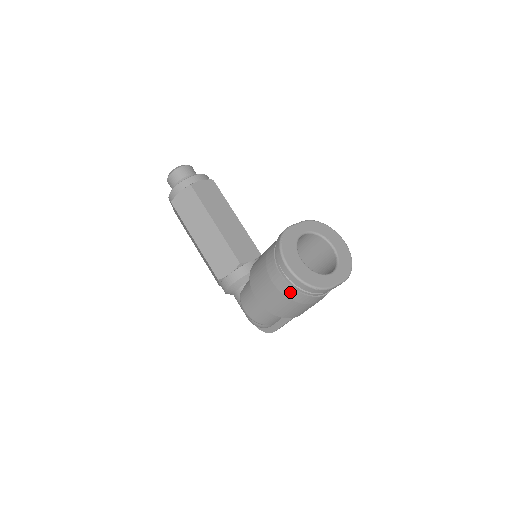
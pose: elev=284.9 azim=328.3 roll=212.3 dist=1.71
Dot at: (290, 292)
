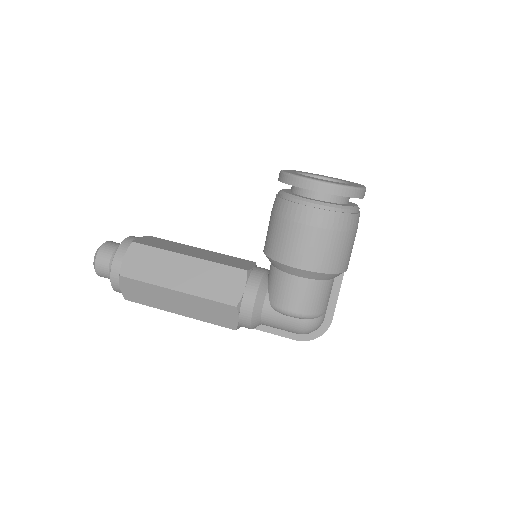
Dot at: (334, 220)
